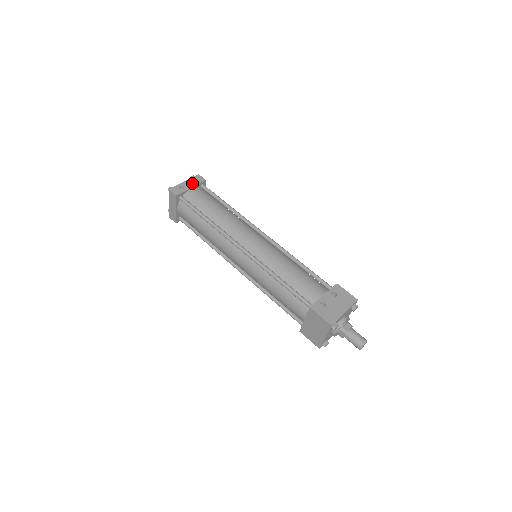
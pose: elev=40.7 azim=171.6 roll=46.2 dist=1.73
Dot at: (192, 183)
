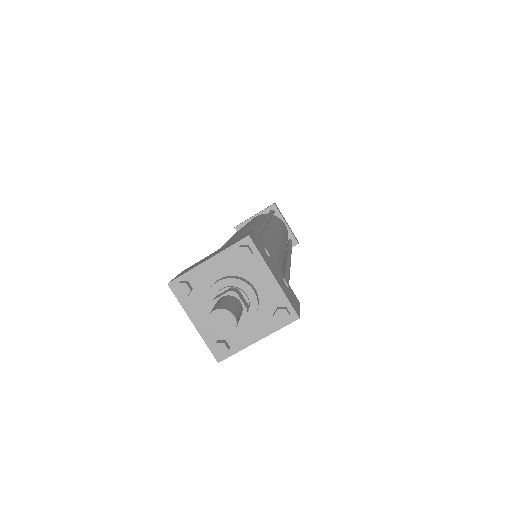
Dot at: occluded
